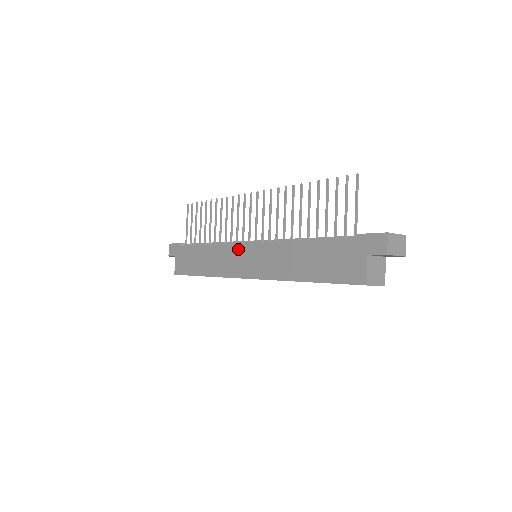
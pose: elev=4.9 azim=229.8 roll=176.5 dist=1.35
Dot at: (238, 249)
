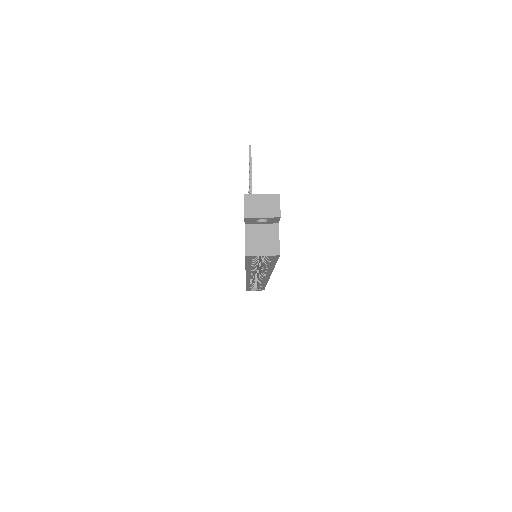
Dot at: occluded
